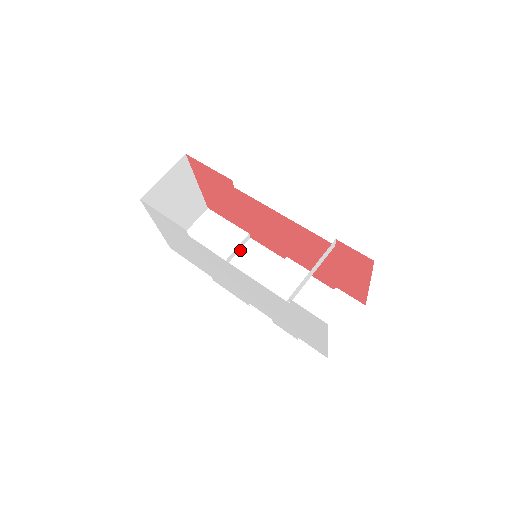
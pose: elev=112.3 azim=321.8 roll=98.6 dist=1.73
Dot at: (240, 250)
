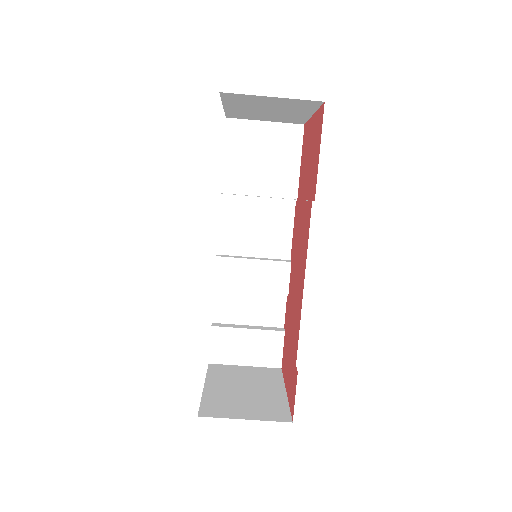
Dot at: (274, 199)
